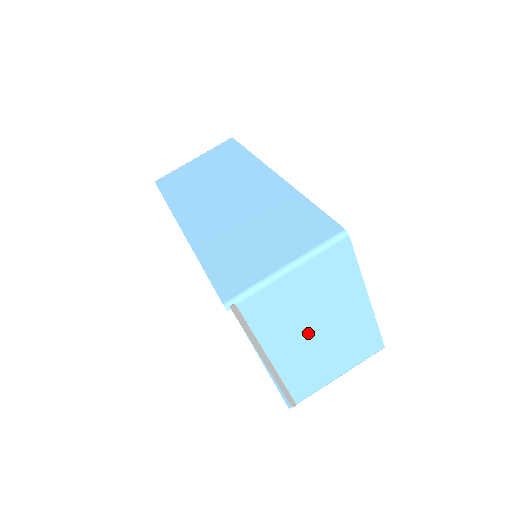
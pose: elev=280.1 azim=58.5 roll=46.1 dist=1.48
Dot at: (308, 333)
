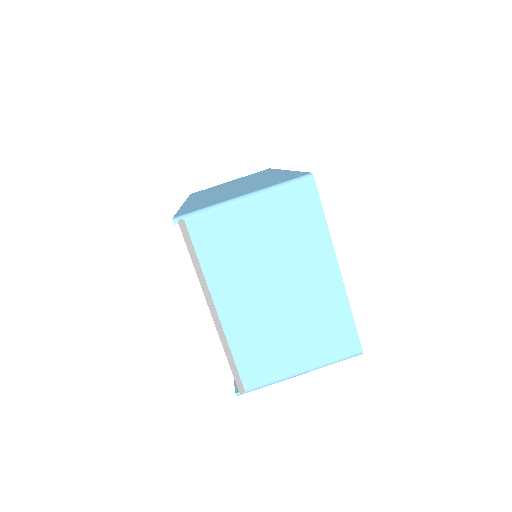
Dot at: (264, 290)
